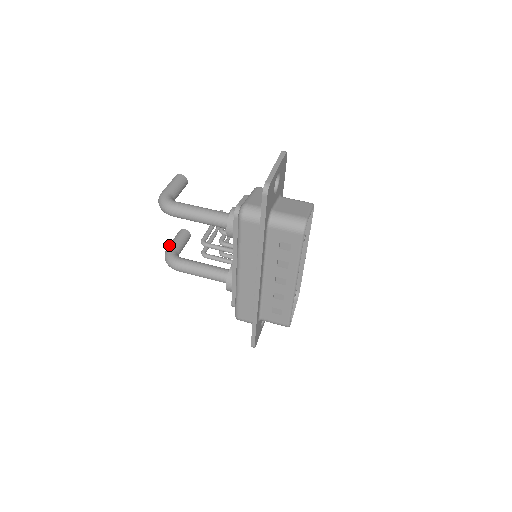
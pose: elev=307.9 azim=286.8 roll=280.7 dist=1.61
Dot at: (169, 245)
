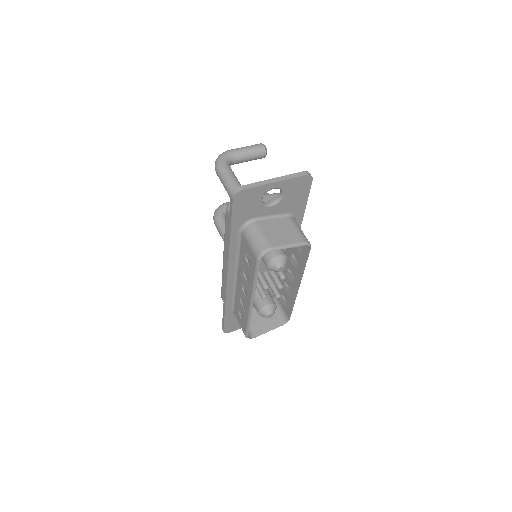
Dot at: occluded
